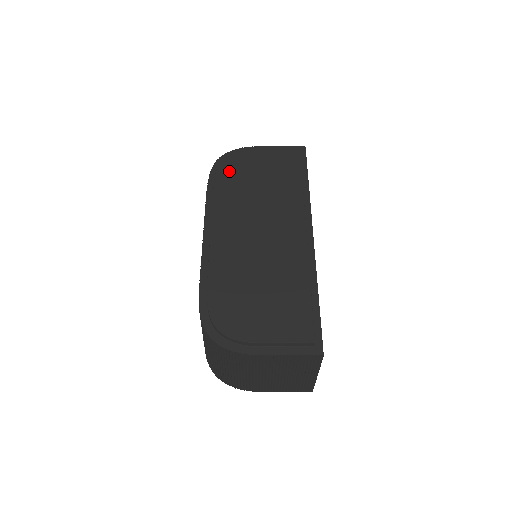
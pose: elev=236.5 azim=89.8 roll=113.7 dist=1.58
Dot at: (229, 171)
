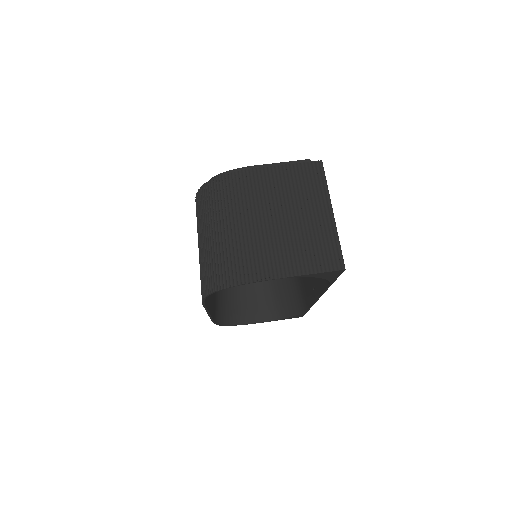
Dot at: occluded
